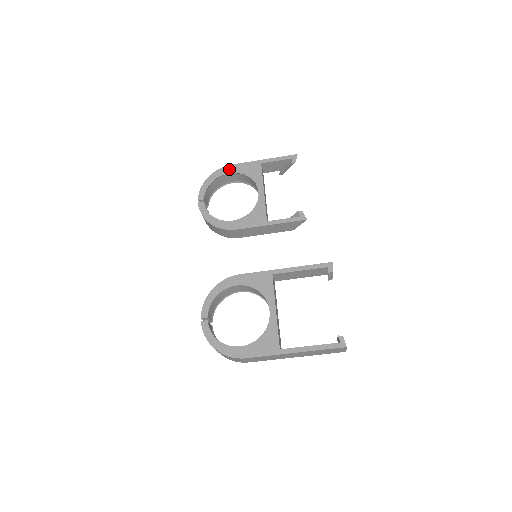
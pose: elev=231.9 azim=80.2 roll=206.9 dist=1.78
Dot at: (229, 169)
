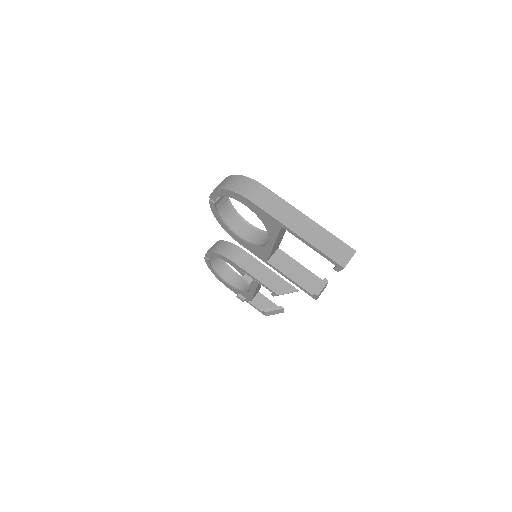
Dot at: occluded
